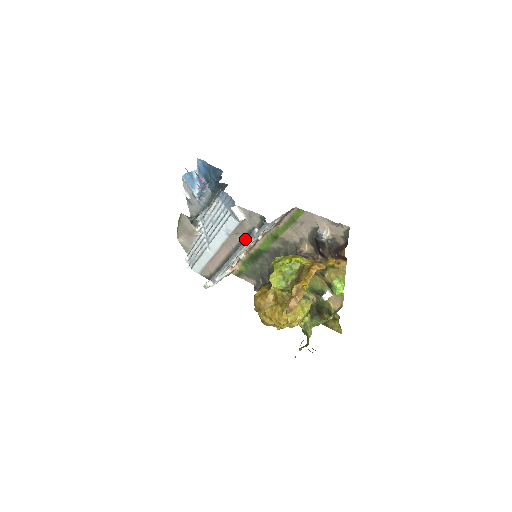
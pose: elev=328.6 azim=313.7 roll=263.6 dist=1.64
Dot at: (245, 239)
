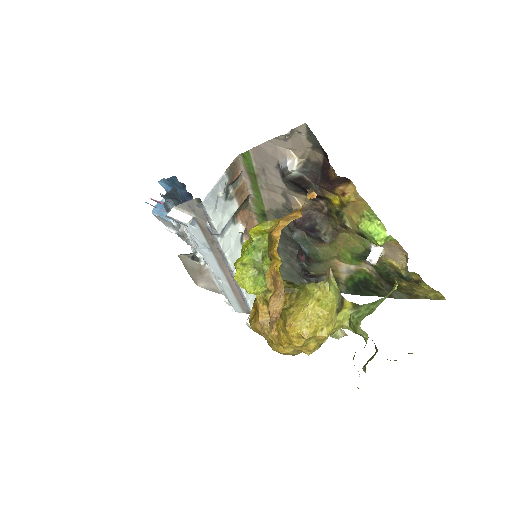
Dot at: occluded
